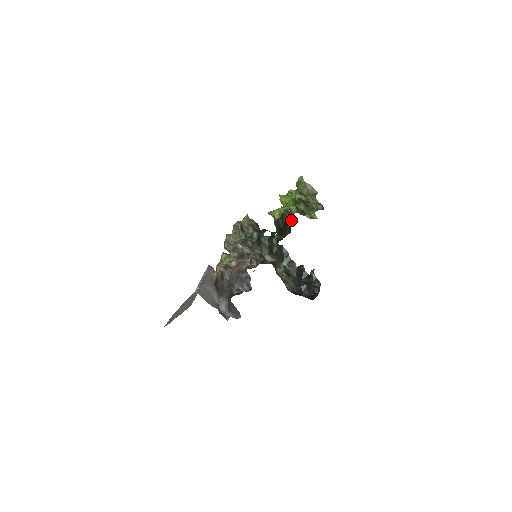
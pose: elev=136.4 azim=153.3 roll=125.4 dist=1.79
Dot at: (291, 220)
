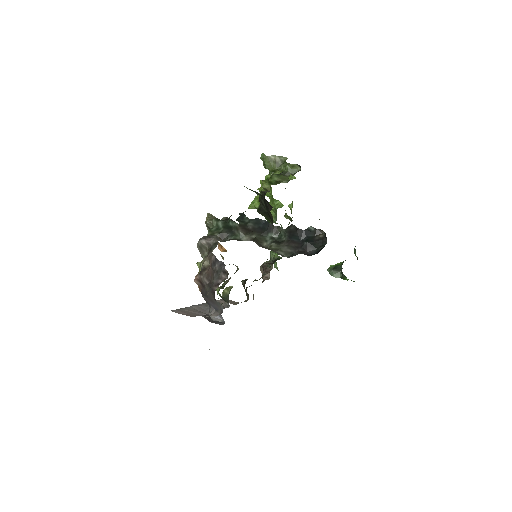
Dot at: (279, 202)
